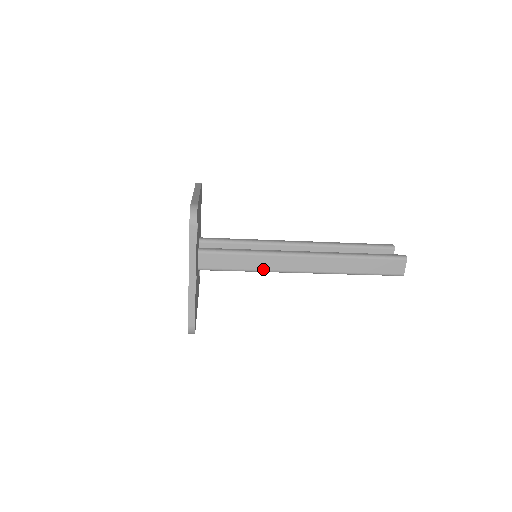
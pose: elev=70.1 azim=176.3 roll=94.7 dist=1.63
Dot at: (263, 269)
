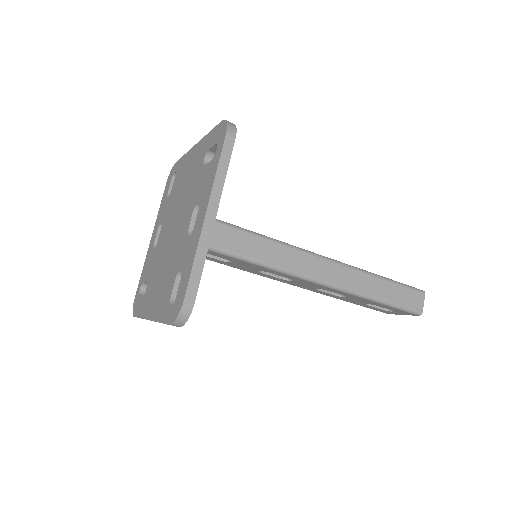
Dot at: (275, 264)
